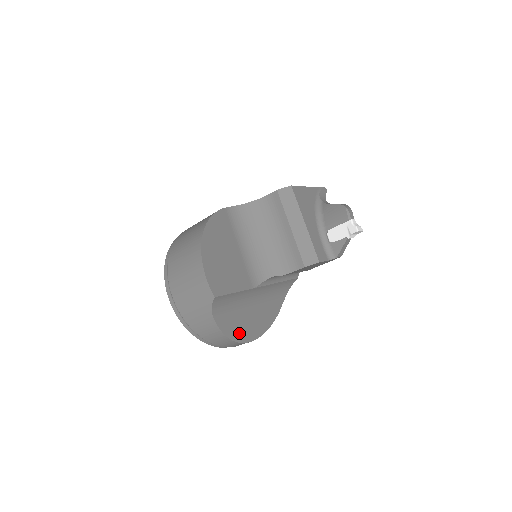
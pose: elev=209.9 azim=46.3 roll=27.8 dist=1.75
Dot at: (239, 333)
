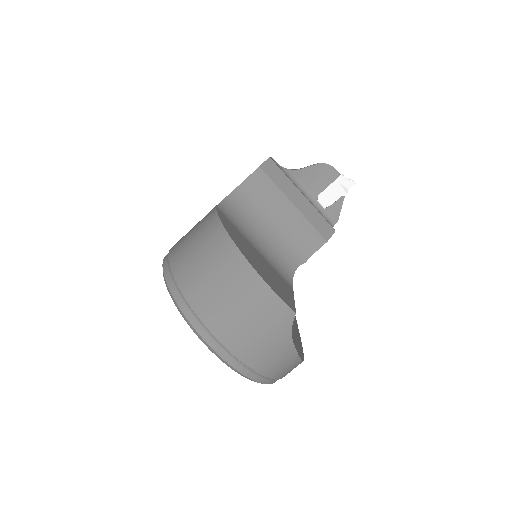
Dot at: (300, 350)
